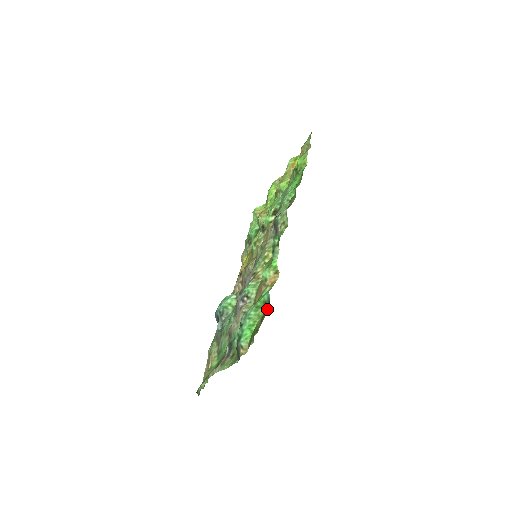
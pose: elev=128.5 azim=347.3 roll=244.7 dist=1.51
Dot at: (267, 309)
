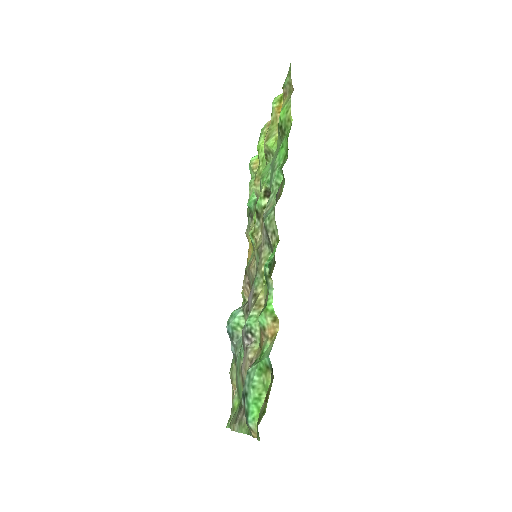
Dot at: (271, 382)
